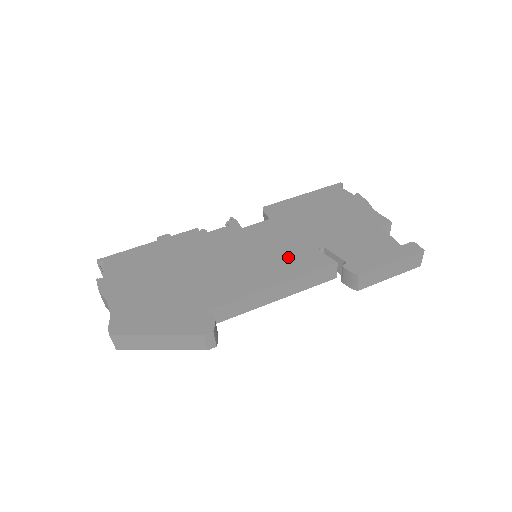
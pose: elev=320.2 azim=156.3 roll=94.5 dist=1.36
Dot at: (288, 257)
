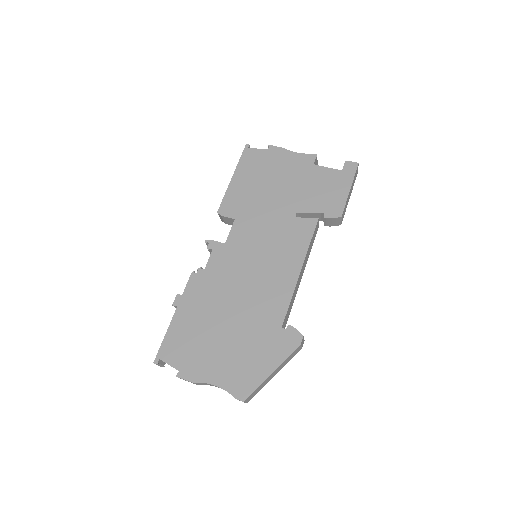
Dot at: (284, 241)
